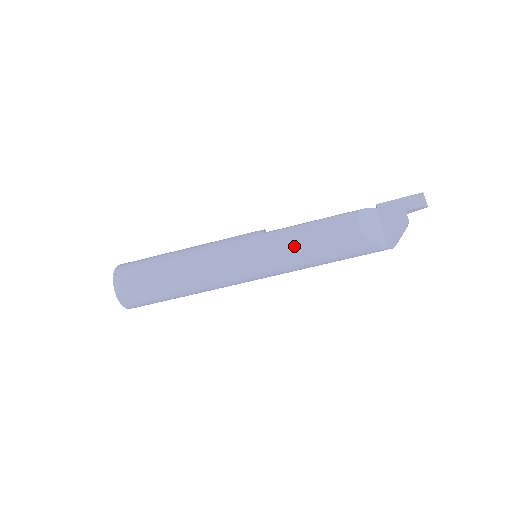
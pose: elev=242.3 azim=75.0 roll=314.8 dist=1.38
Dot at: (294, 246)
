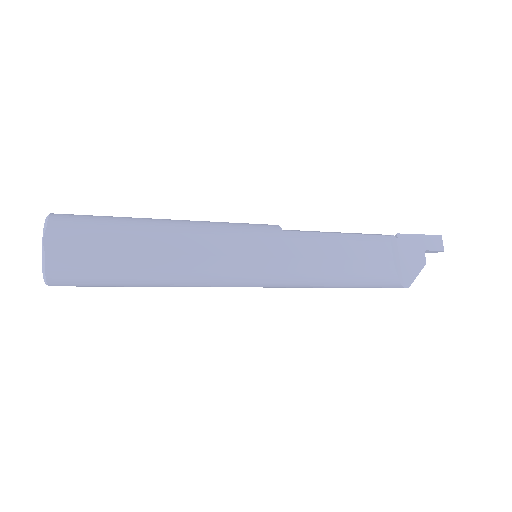
Dot at: (319, 258)
